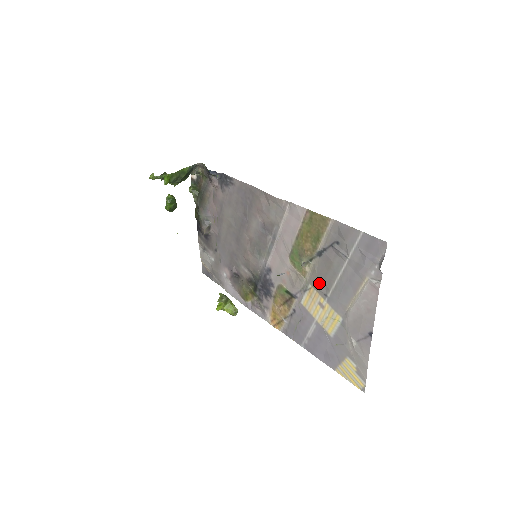
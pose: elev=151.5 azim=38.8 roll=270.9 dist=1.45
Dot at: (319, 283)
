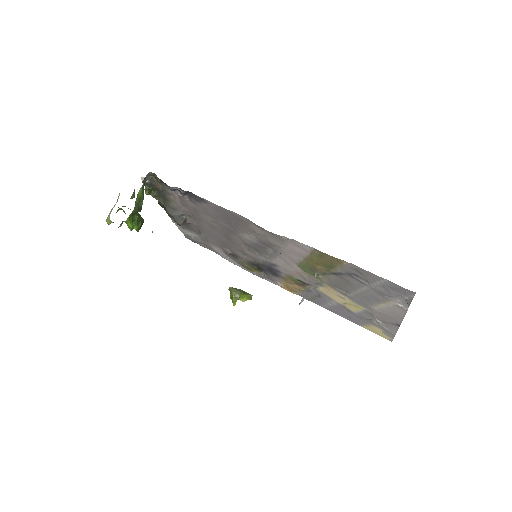
Dot at: (337, 287)
